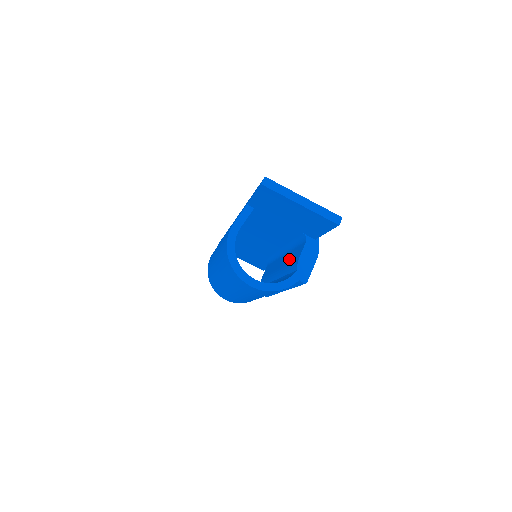
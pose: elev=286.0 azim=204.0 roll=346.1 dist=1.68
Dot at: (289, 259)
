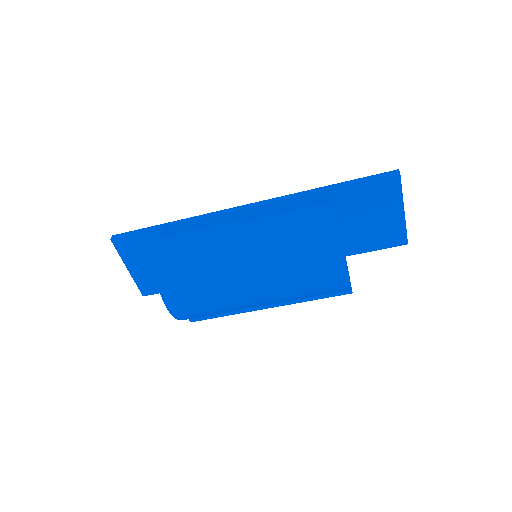
Dot at: occluded
